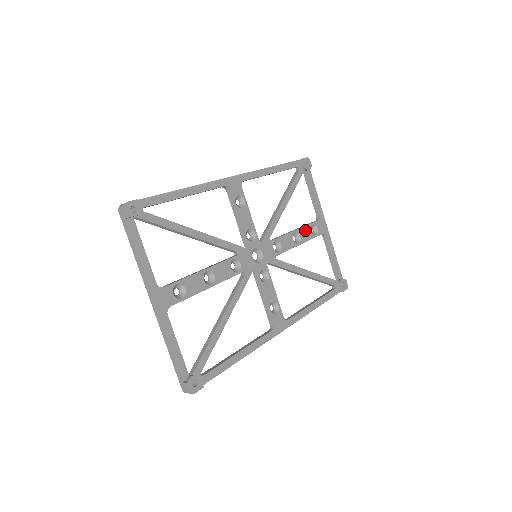
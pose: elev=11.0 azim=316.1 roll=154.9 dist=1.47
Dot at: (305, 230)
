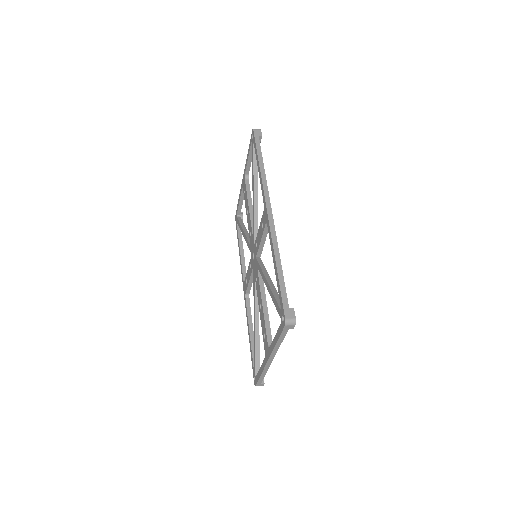
Dot at: occluded
